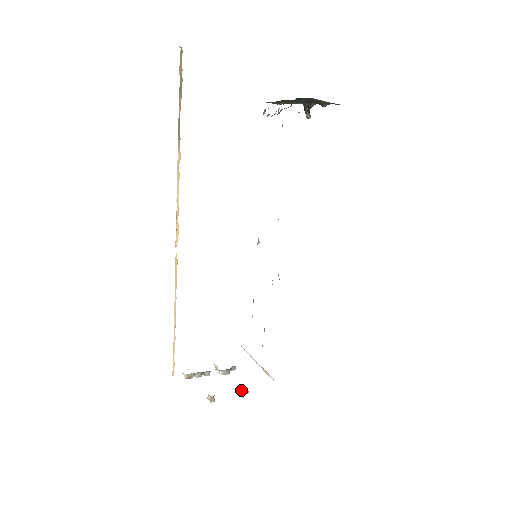
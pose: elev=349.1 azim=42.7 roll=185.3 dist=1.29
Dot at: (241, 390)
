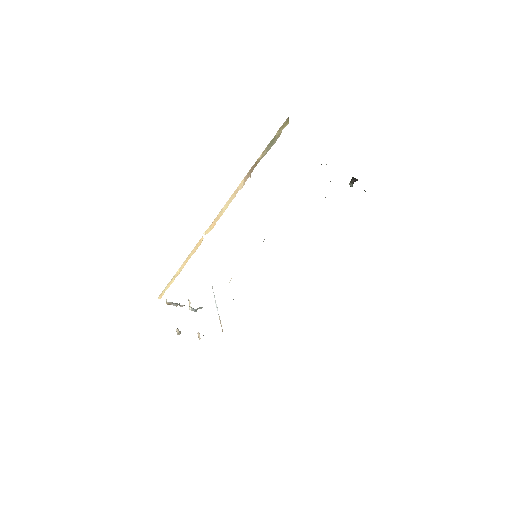
Dot at: occluded
